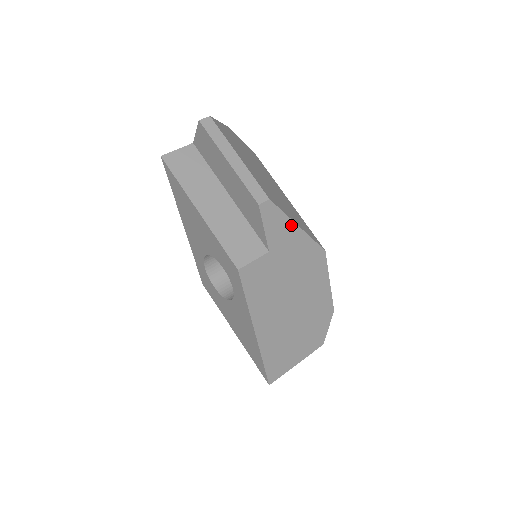
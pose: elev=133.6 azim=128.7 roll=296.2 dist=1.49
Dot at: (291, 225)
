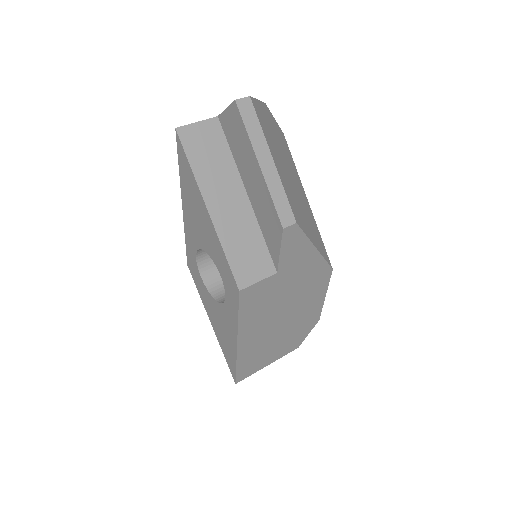
Dot at: (309, 247)
